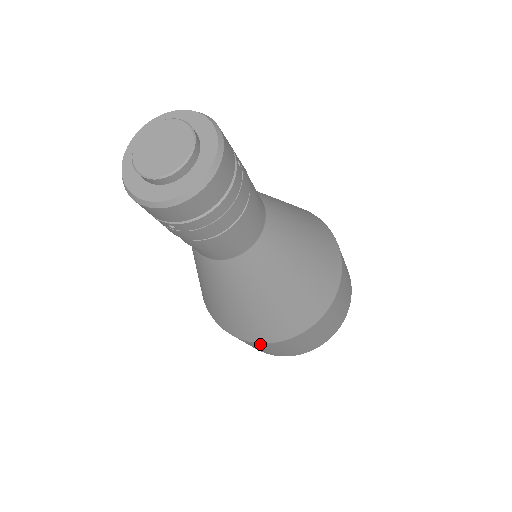
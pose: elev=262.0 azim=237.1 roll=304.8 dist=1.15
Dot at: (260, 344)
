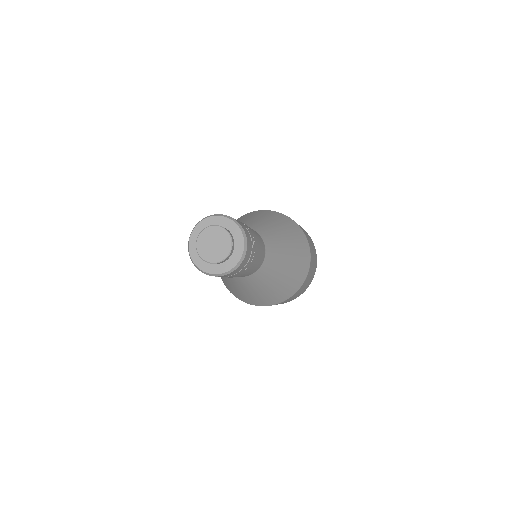
Dot at: occluded
